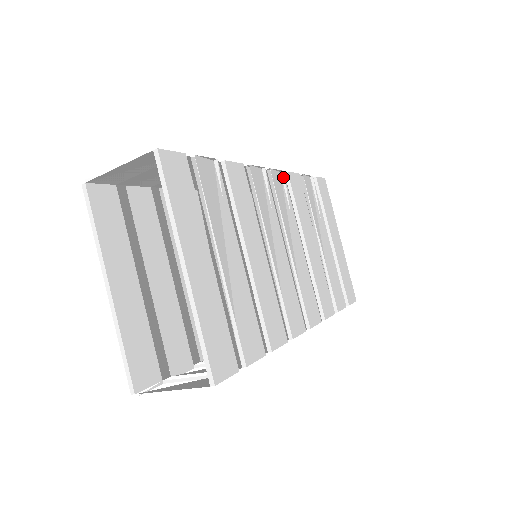
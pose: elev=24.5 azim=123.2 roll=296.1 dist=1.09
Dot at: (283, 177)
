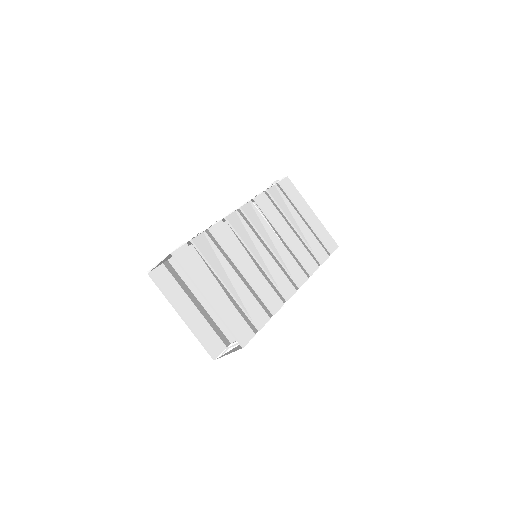
Dot at: (252, 204)
